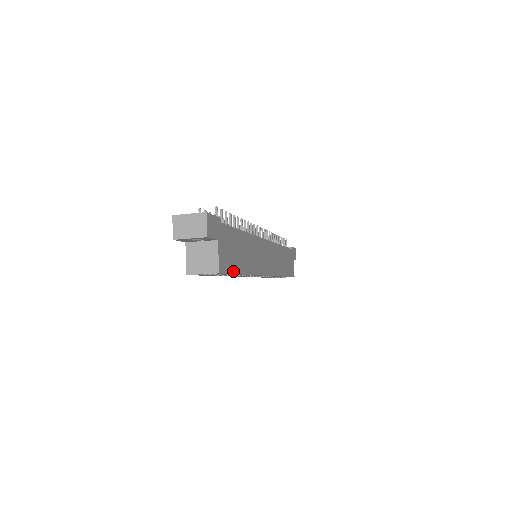
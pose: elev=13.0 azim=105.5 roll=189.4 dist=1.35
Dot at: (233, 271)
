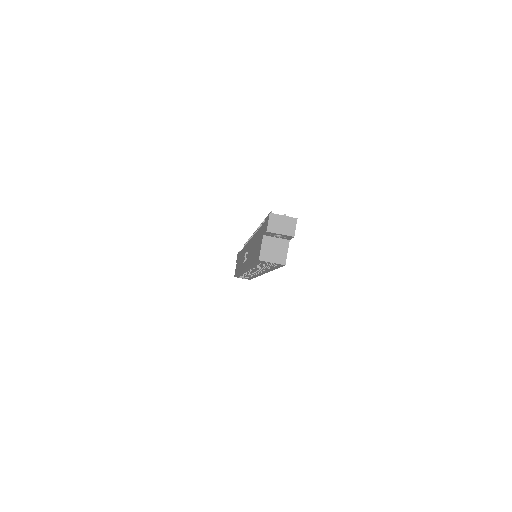
Dot at: occluded
